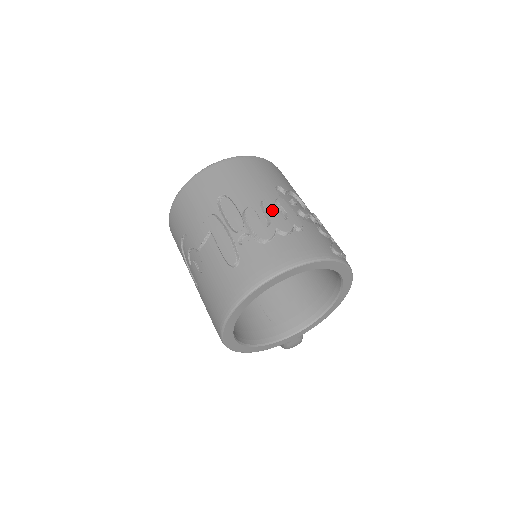
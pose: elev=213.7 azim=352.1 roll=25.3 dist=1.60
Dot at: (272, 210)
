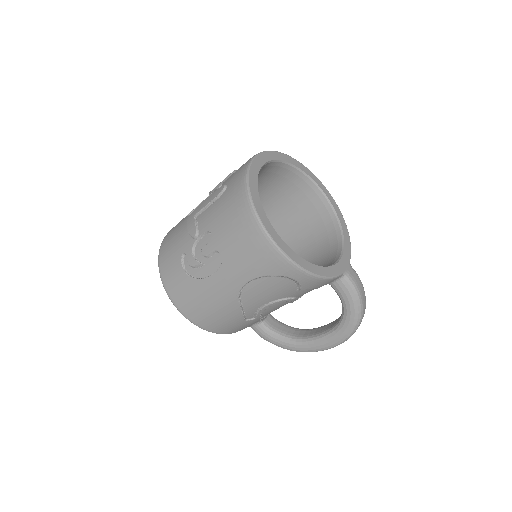
Dot at: occluded
